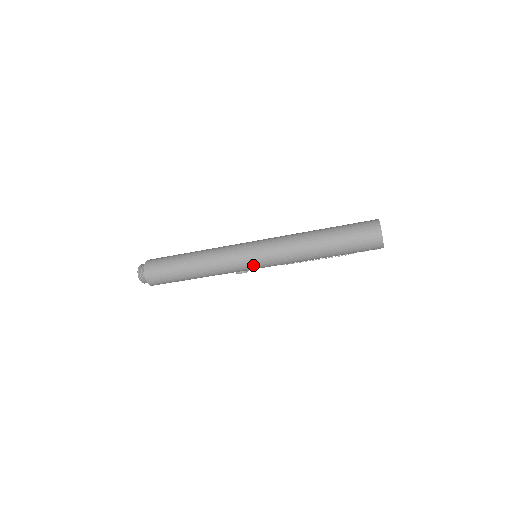
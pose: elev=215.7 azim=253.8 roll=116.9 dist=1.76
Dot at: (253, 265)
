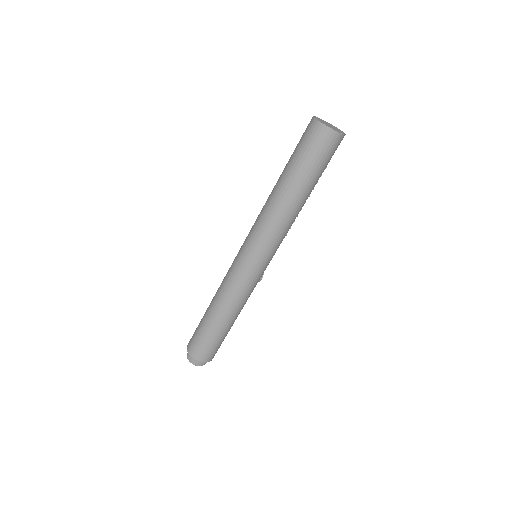
Dot at: (264, 267)
